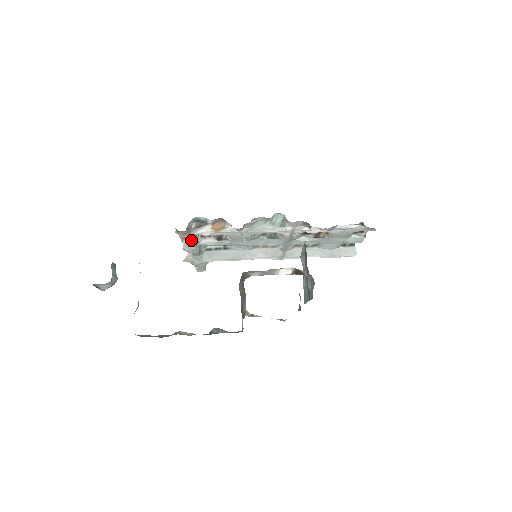
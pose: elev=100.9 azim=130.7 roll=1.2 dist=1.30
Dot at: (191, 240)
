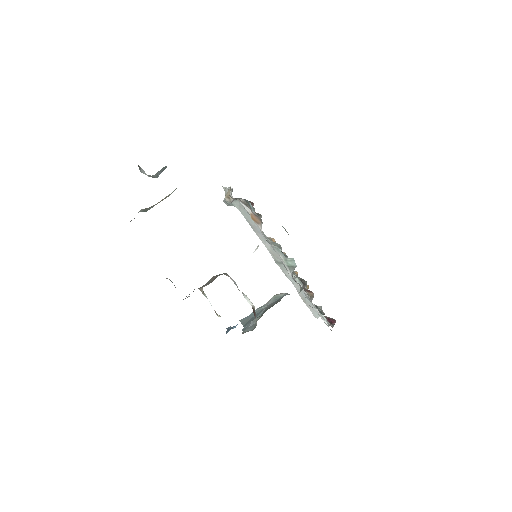
Dot at: occluded
